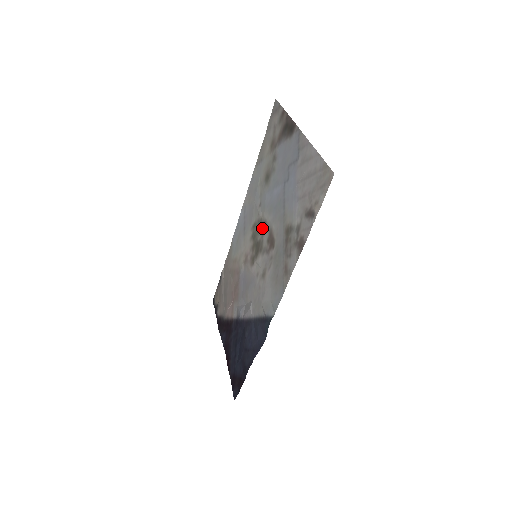
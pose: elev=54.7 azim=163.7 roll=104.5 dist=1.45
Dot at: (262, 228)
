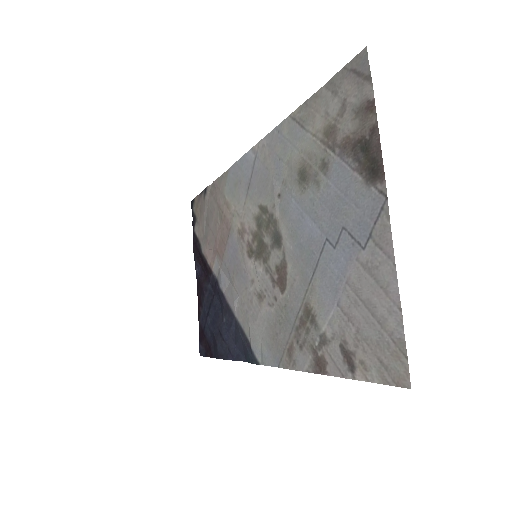
Dot at: (274, 236)
